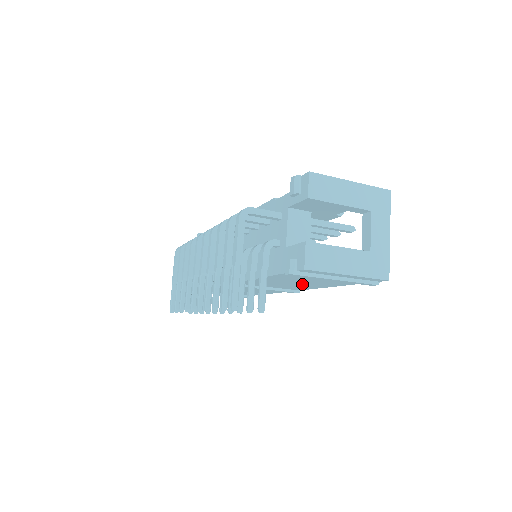
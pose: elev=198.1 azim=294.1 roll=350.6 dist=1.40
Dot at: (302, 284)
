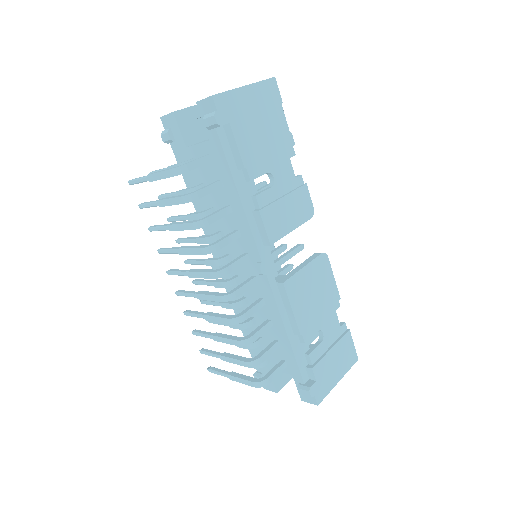
Dot at: occluded
